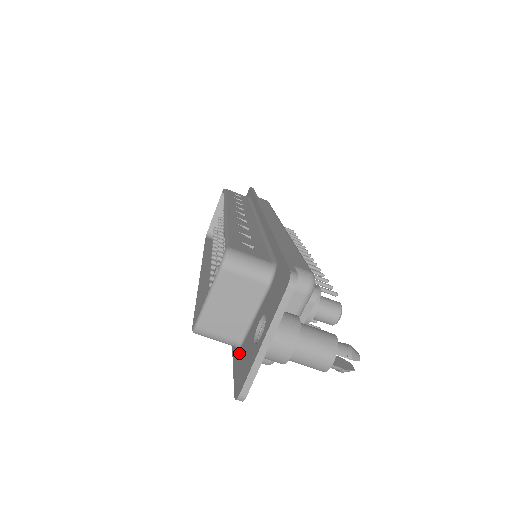
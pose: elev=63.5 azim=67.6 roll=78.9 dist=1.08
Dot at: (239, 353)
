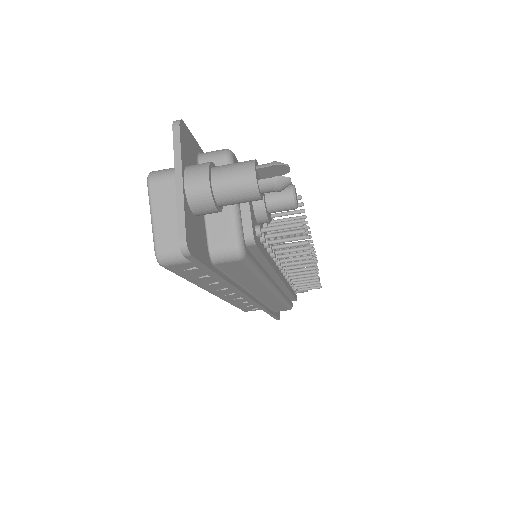
Dot at: occluded
